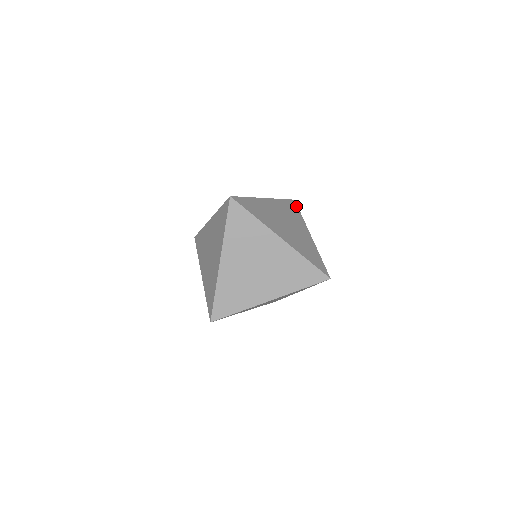
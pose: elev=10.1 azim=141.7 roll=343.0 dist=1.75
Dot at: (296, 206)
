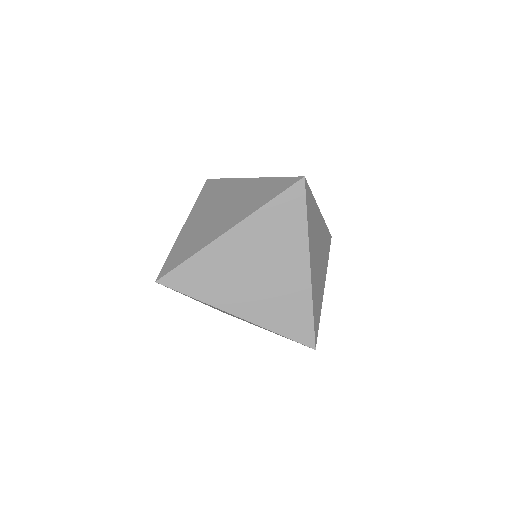
Dot at: occluded
